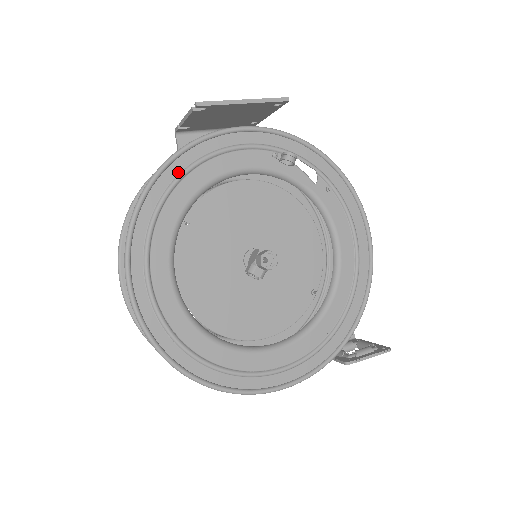
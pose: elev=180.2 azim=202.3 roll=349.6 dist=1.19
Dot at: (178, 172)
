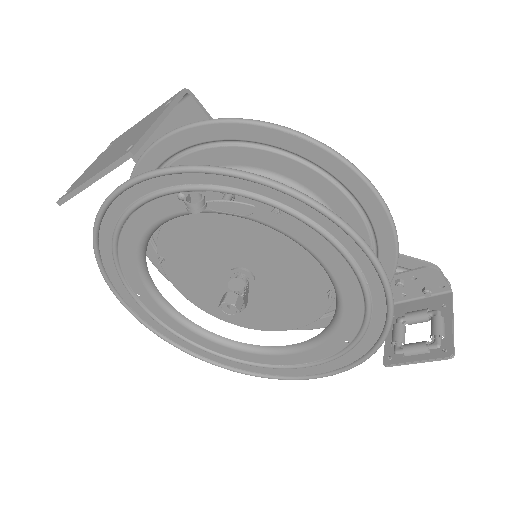
Dot at: (110, 242)
